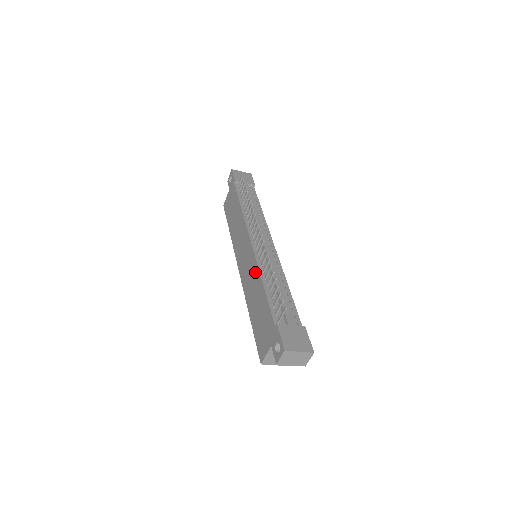
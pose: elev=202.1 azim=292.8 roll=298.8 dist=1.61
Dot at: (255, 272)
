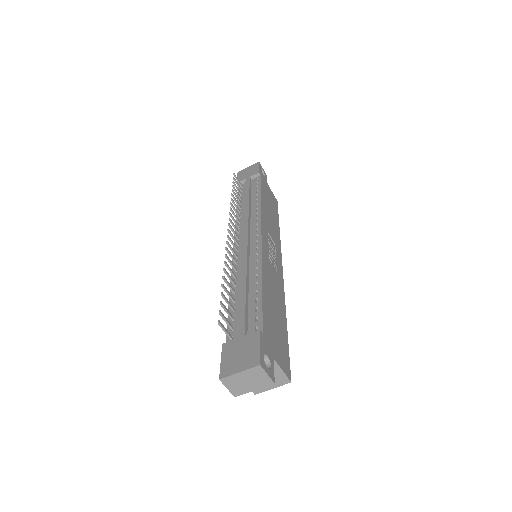
Dot at: occluded
